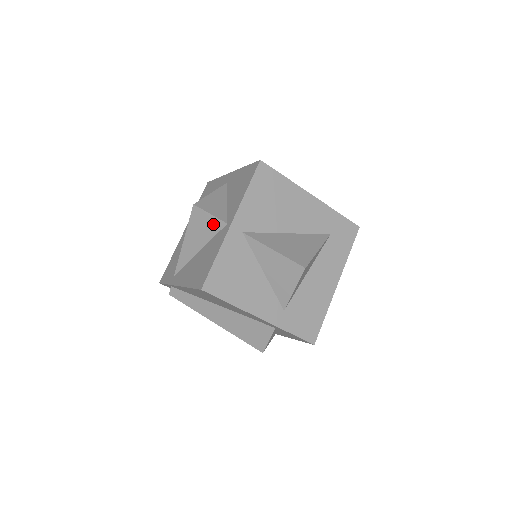
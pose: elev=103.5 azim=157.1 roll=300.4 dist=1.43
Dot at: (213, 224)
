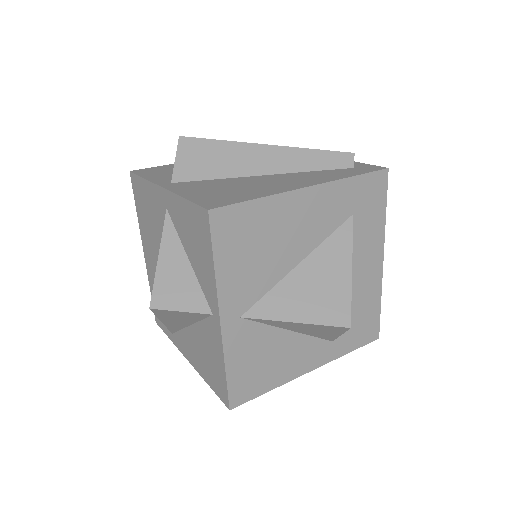
Dot at: (192, 315)
